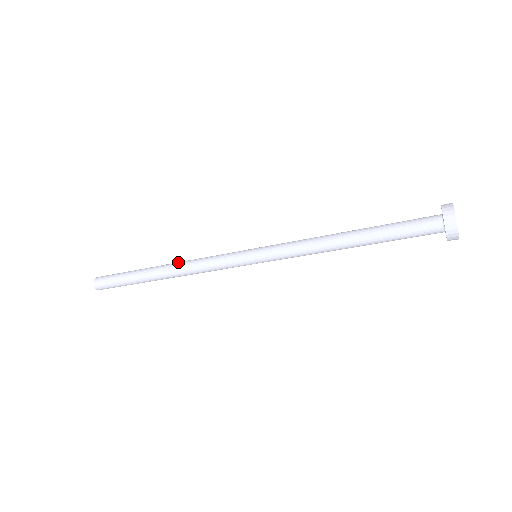
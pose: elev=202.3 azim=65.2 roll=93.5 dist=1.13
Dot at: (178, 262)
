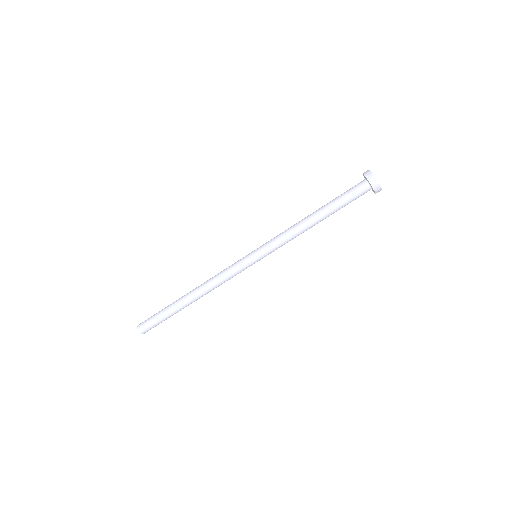
Dot at: (200, 285)
